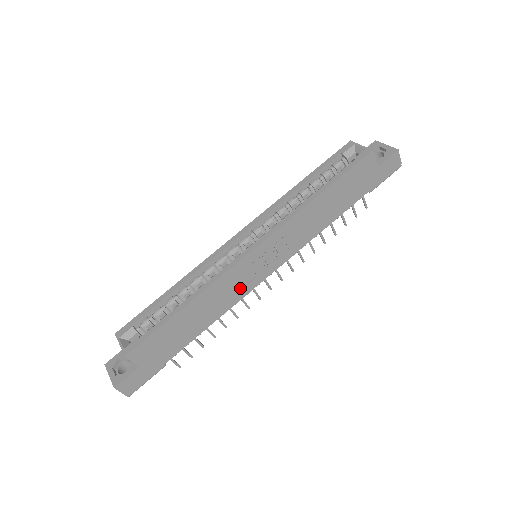
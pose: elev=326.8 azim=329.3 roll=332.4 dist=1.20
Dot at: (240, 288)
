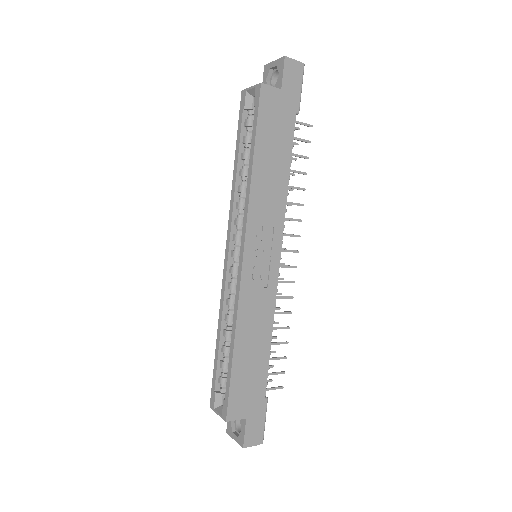
Dot at: (265, 294)
